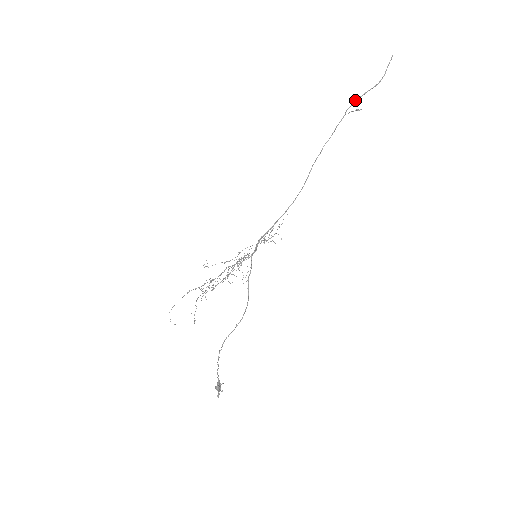
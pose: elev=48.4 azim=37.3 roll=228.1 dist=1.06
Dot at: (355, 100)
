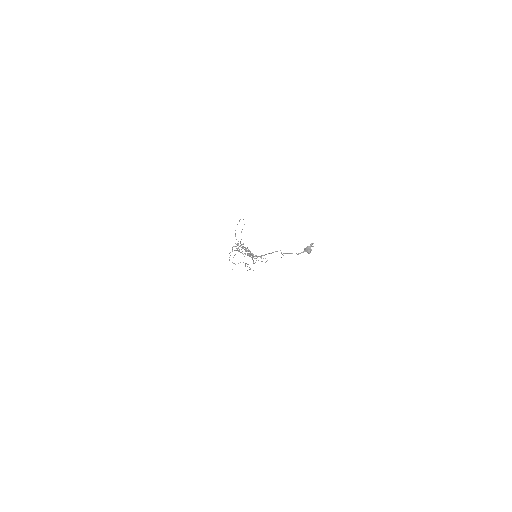
Dot at: occluded
